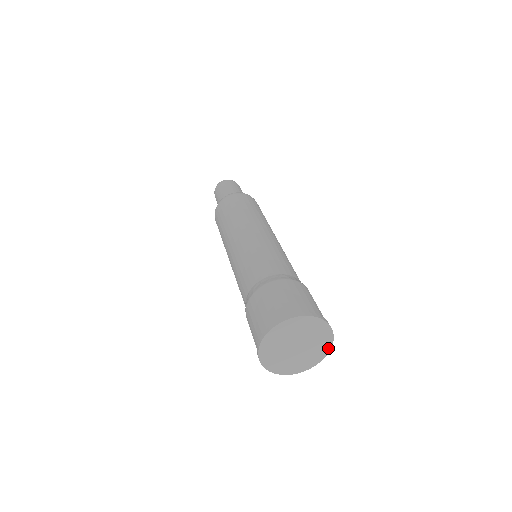
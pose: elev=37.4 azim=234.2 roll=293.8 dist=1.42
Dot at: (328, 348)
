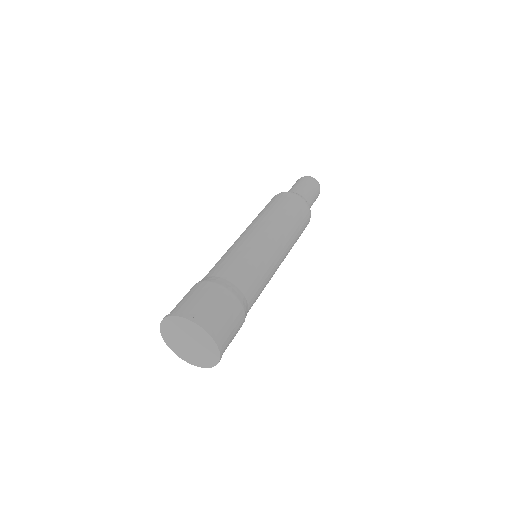
Dot at: (199, 365)
